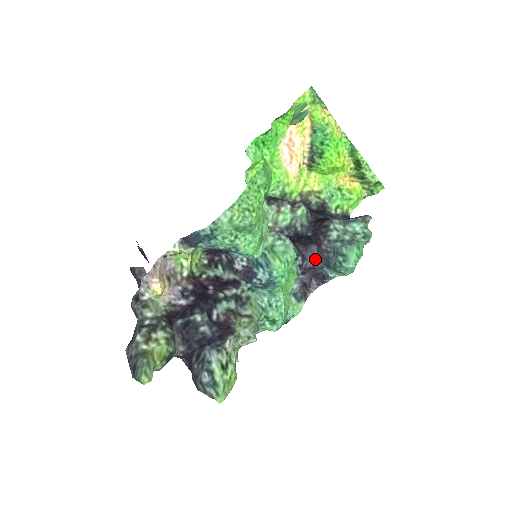
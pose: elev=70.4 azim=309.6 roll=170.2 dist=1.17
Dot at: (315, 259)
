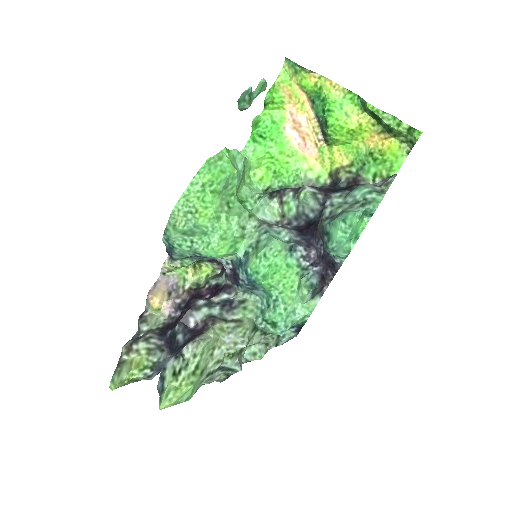
Dot at: (323, 245)
